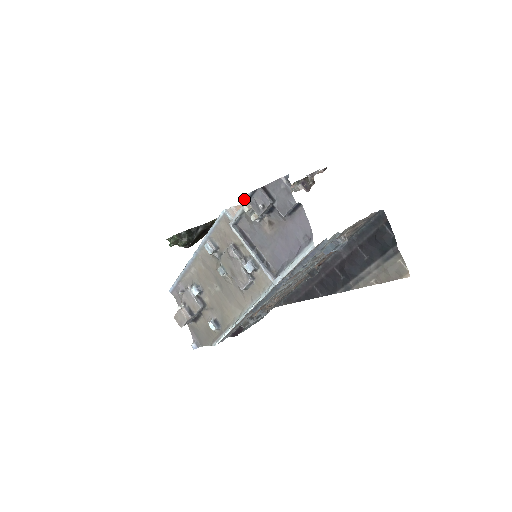
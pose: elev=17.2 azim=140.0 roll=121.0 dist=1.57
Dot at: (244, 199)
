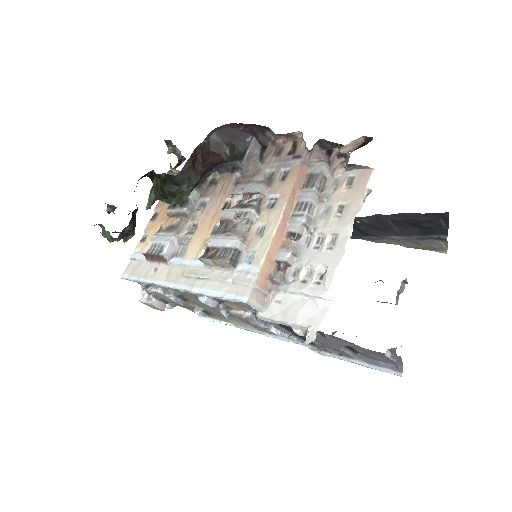
Dot at: (308, 347)
